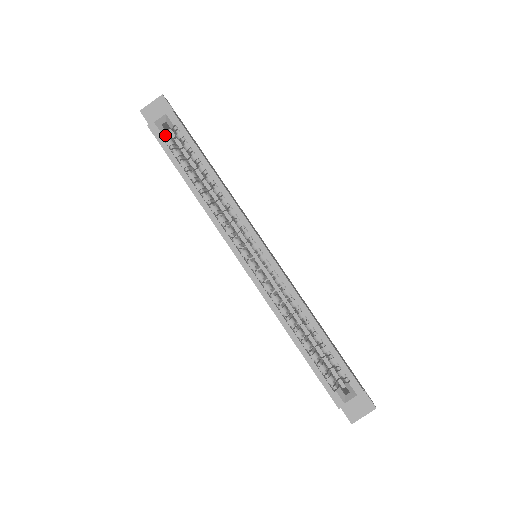
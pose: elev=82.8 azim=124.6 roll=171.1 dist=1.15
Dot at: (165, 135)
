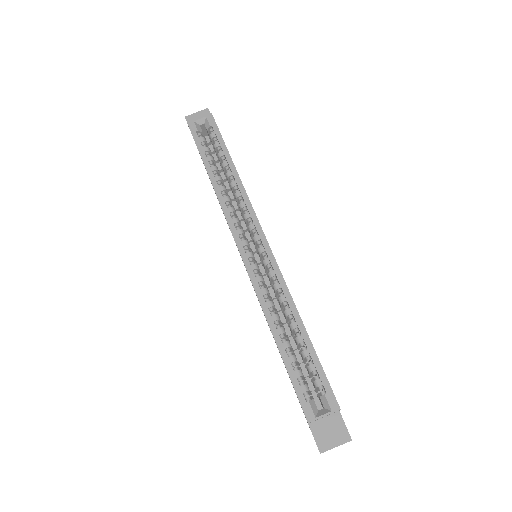
Dot at: (200, 134)
